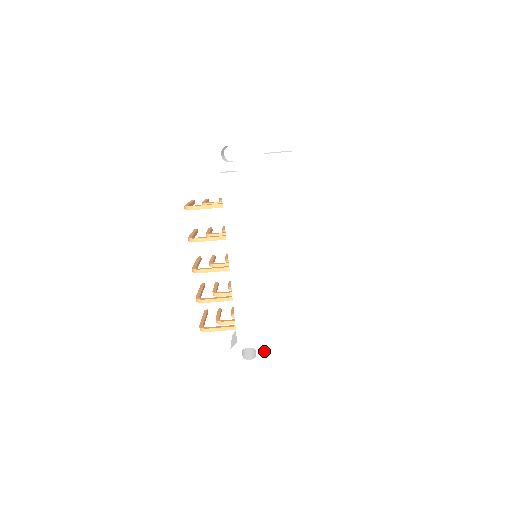
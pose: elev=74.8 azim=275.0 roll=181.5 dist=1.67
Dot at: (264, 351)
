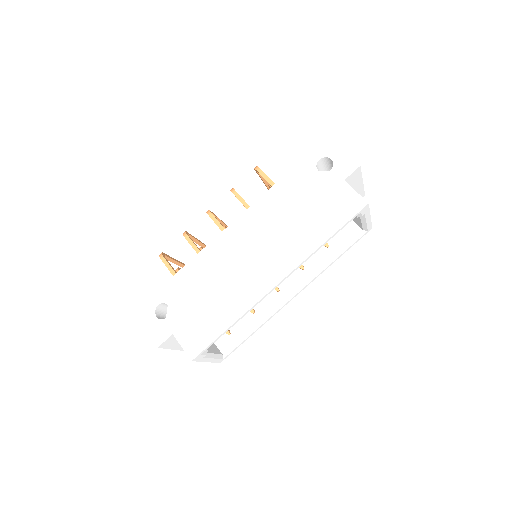
Dot at: (170, 313)
